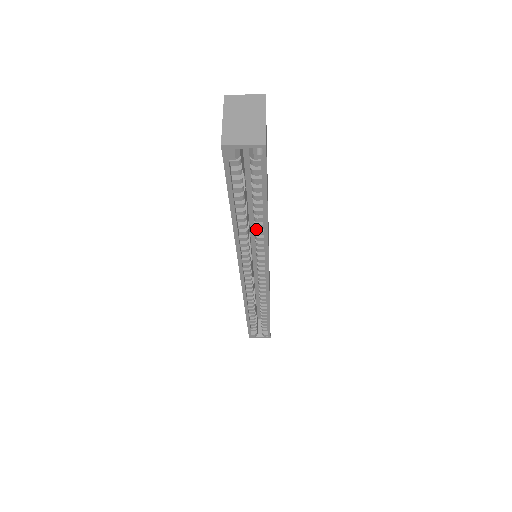
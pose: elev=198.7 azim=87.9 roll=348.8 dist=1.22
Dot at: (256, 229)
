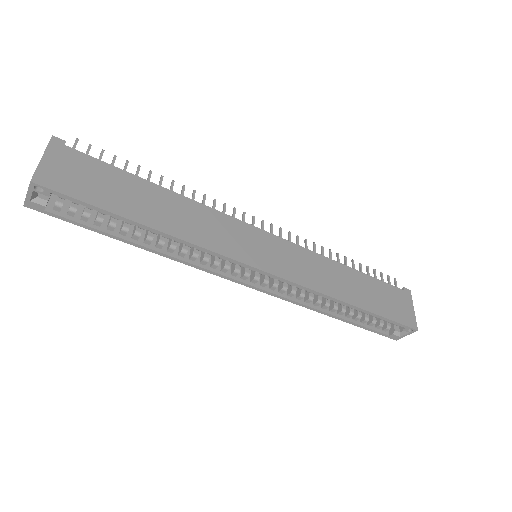
Dot at: occluded
